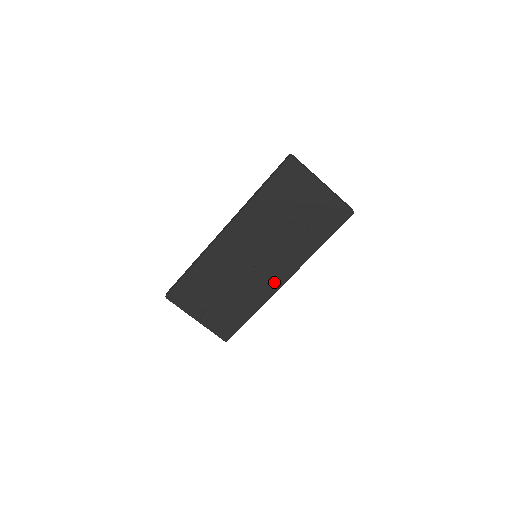
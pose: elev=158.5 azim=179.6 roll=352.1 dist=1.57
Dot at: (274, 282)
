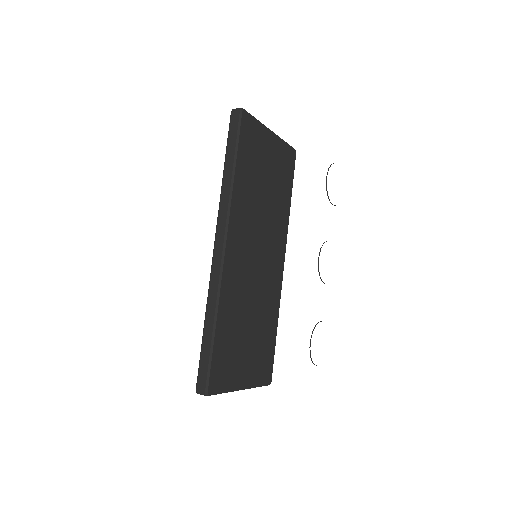
Dot at: (278, 273)
